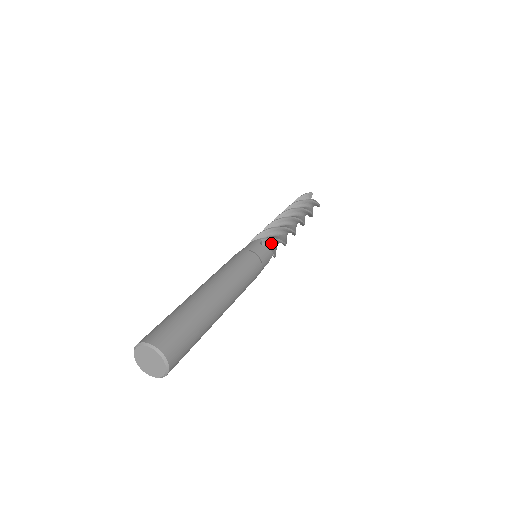
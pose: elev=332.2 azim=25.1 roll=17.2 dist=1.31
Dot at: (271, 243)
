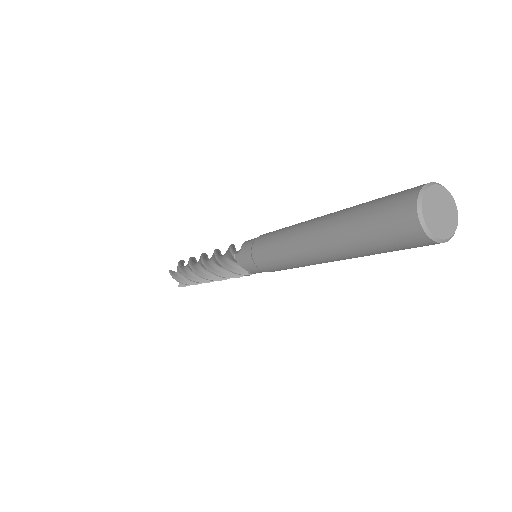
Dot at: occluded
